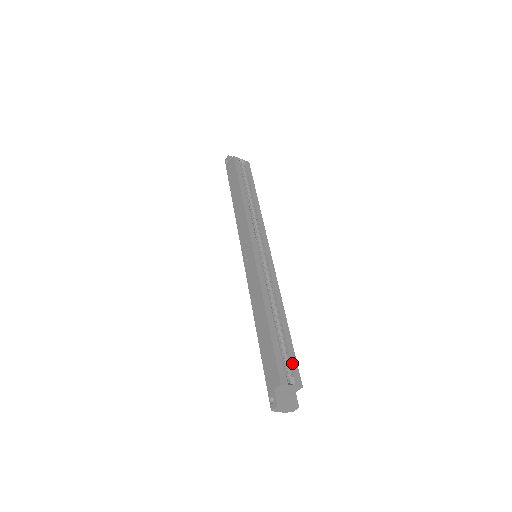
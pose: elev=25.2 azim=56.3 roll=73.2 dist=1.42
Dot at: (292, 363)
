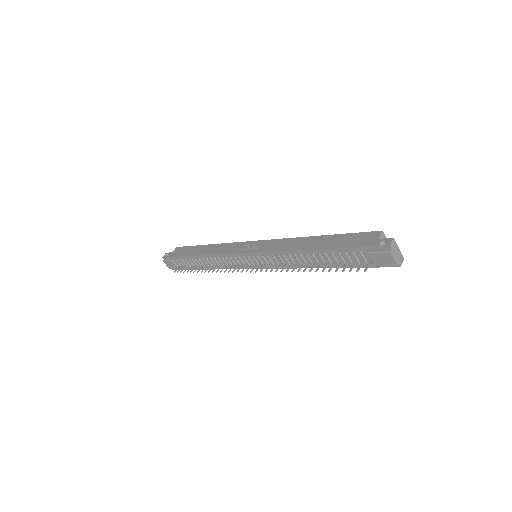
Dot at: occluded
